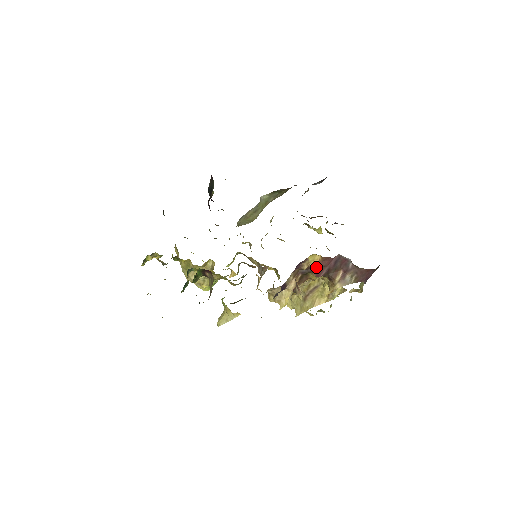
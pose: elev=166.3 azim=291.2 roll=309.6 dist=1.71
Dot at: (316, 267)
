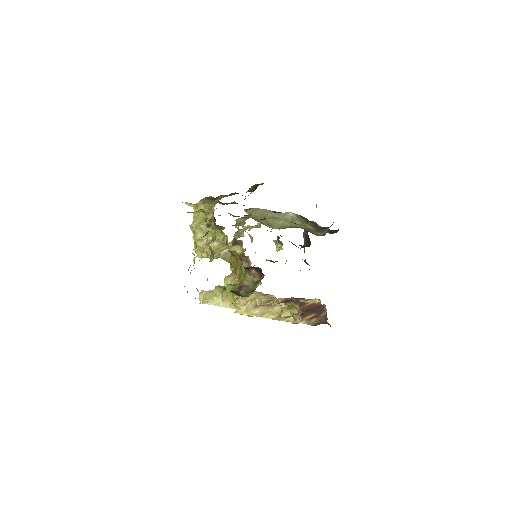
Dot at: (308, 305)
